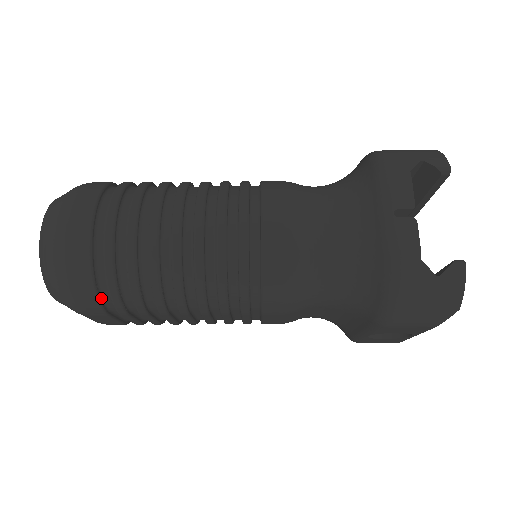
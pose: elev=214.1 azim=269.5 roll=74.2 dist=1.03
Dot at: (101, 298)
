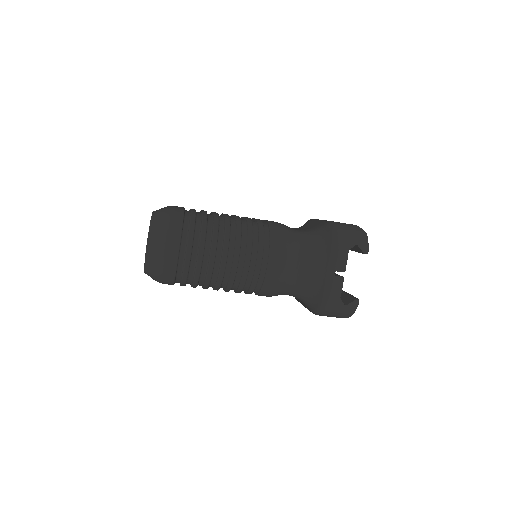
Dot at: (175, 281)
